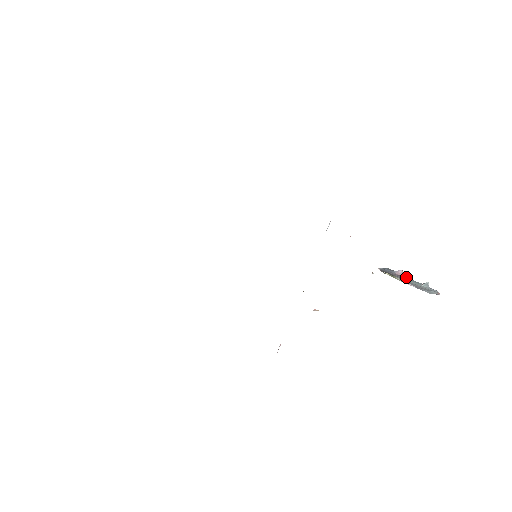
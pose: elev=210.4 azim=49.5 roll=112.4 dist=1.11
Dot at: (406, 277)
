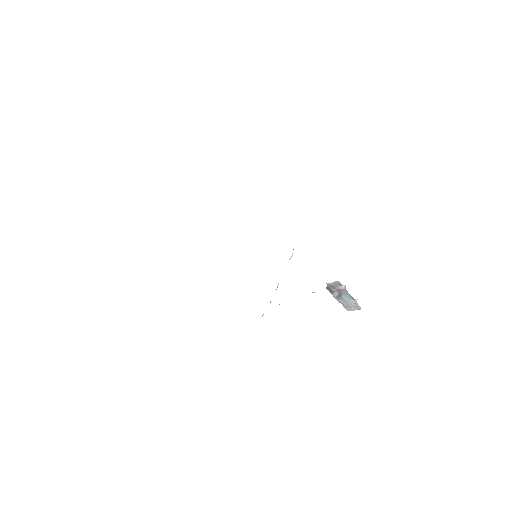
Dot at: (345, 292)
